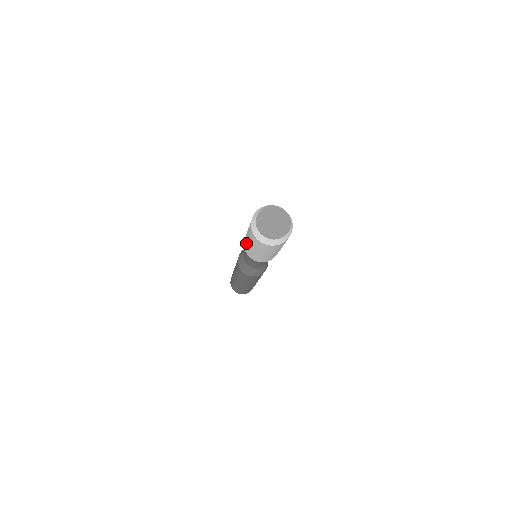
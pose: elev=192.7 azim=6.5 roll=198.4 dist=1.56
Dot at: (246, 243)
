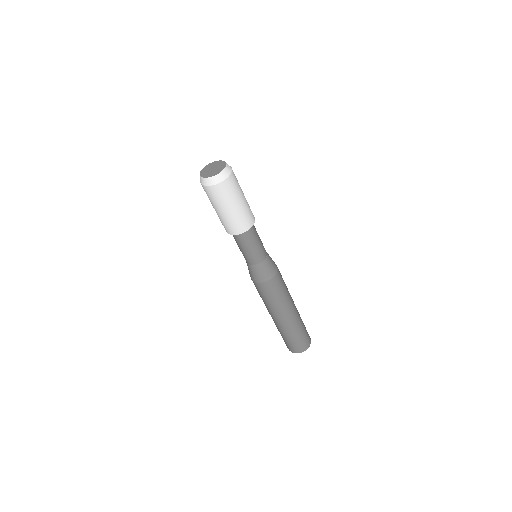
Dot at: occluded
